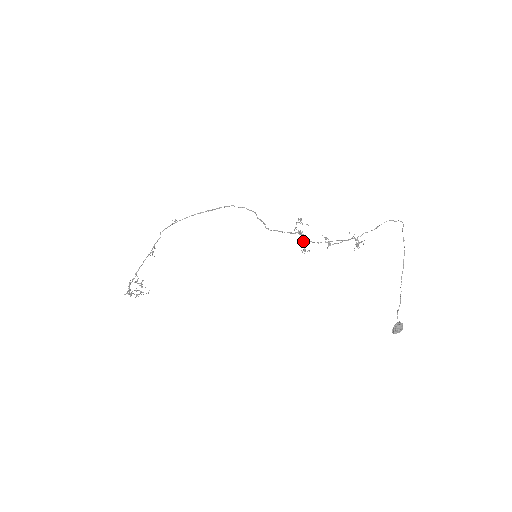
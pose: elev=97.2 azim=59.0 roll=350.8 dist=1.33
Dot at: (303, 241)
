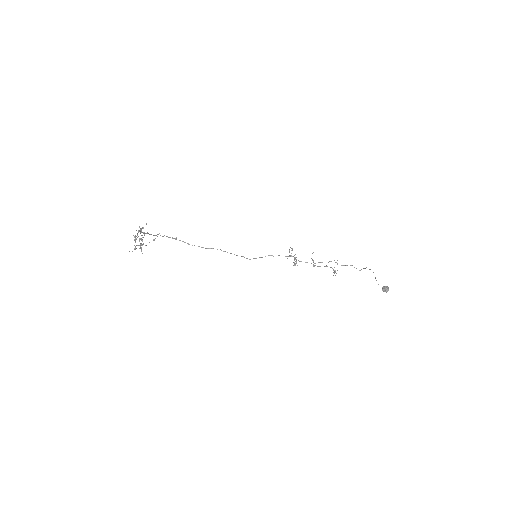
Dot at: occluded
